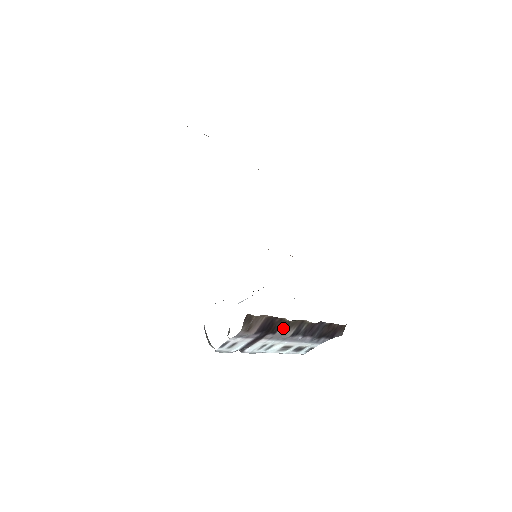
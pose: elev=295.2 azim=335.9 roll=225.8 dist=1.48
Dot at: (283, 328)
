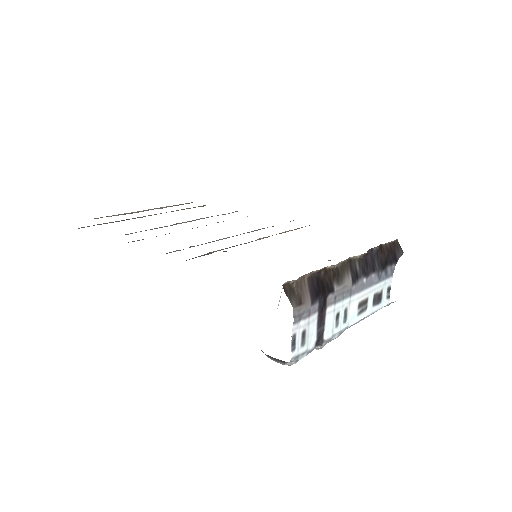
Dot at: (336, 279)
